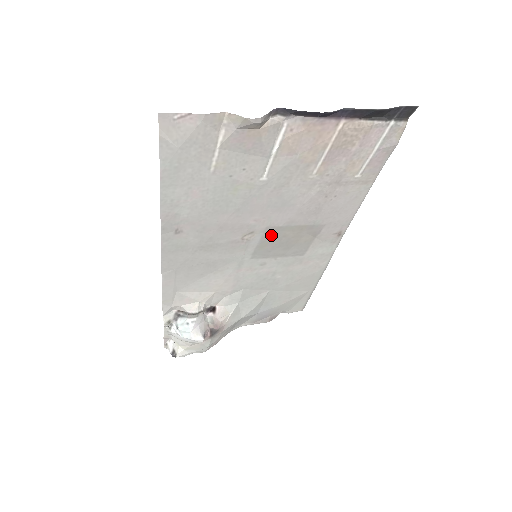
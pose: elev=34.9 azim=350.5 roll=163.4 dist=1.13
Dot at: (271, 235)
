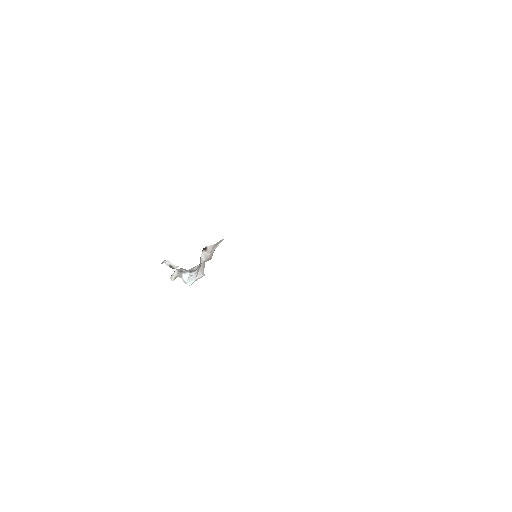
Dot at: occluded
